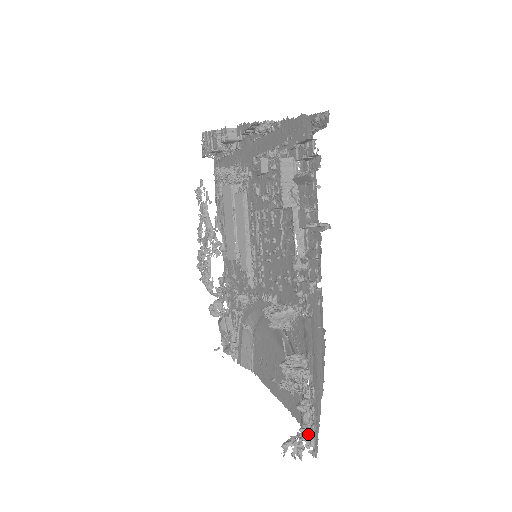
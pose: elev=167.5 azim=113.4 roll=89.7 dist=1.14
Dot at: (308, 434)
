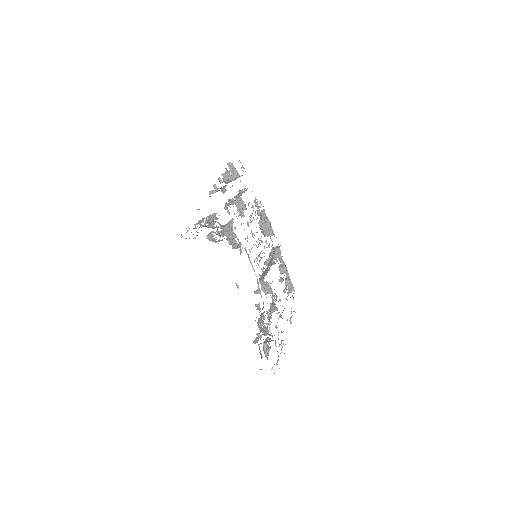
Dot at: occluded
